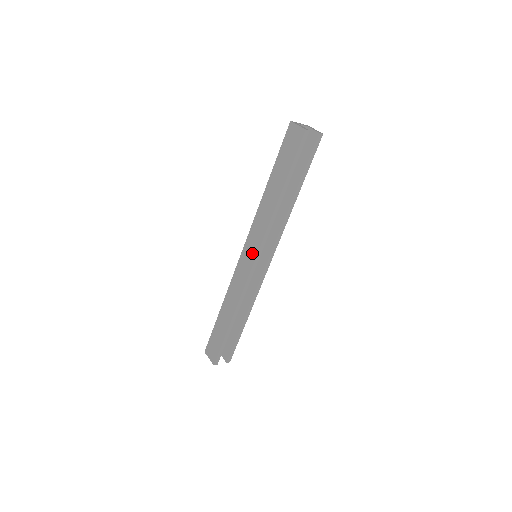
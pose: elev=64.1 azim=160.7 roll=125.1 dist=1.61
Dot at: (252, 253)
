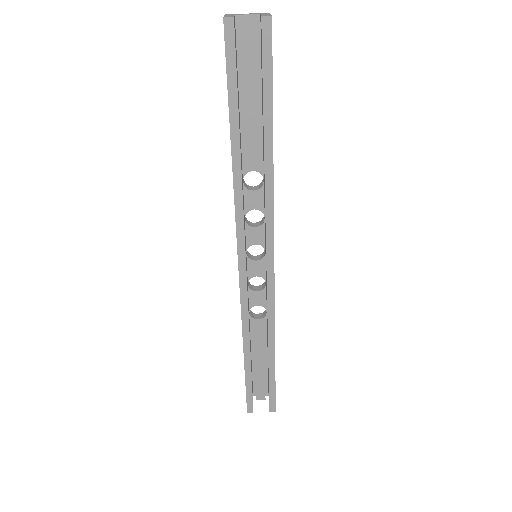
Dot at: occluded
